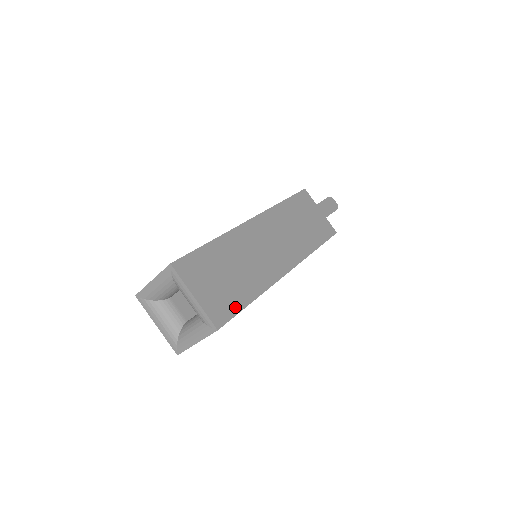
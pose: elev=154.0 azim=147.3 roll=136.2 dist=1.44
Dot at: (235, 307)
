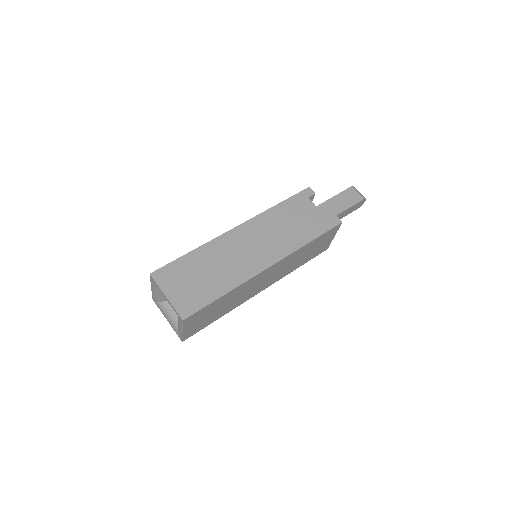
Dot at: (204, 326)
